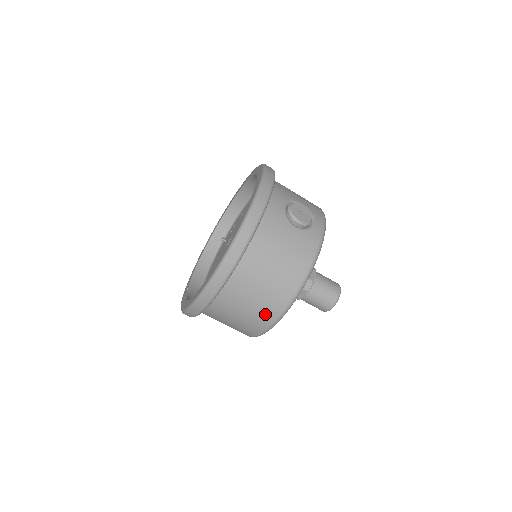
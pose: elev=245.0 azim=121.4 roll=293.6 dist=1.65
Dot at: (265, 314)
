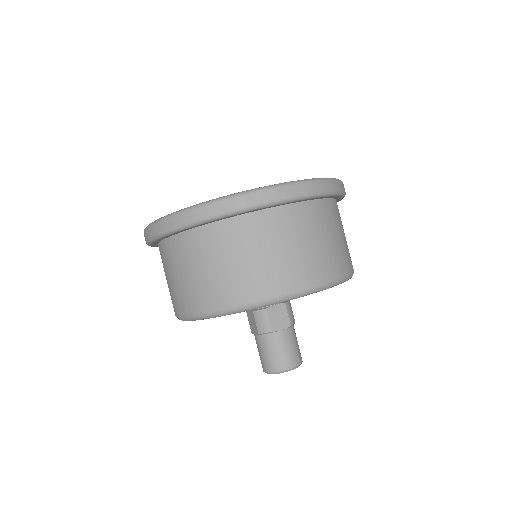
Dot at: (319, 267)
